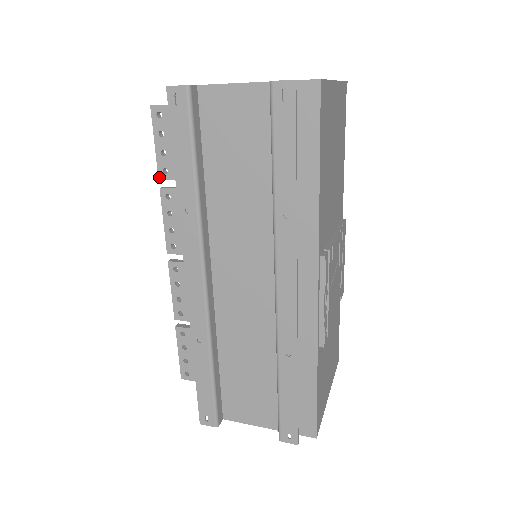
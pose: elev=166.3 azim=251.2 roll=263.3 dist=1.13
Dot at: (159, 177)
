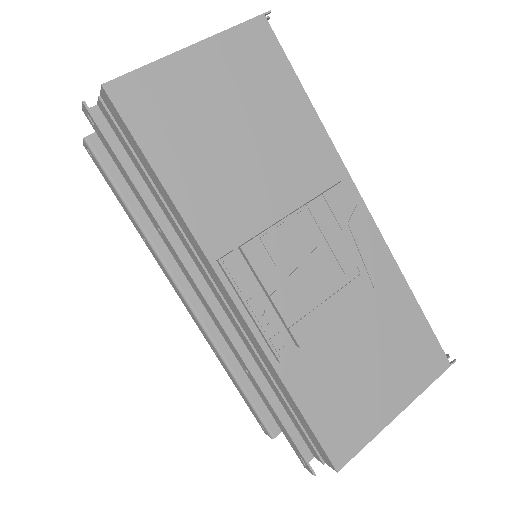
Dot at: occluded
